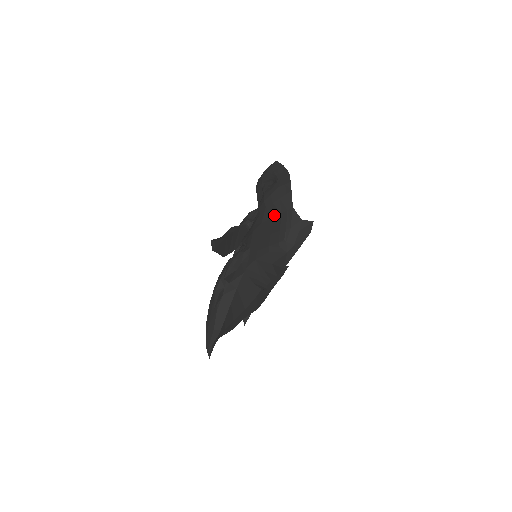
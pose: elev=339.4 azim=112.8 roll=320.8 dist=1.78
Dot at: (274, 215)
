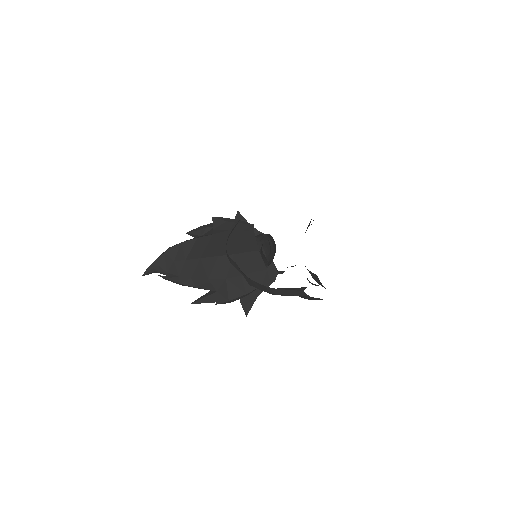
Dot at: occluded
